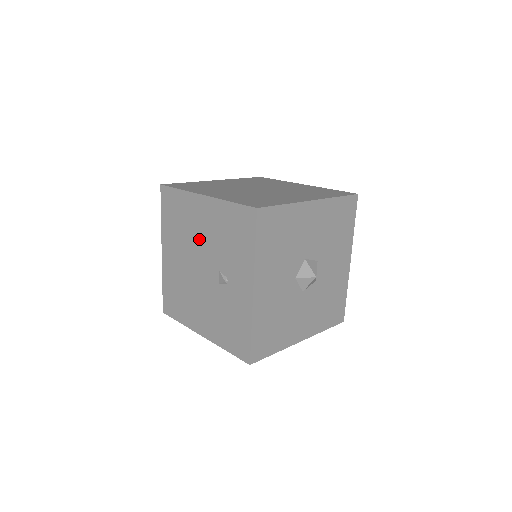
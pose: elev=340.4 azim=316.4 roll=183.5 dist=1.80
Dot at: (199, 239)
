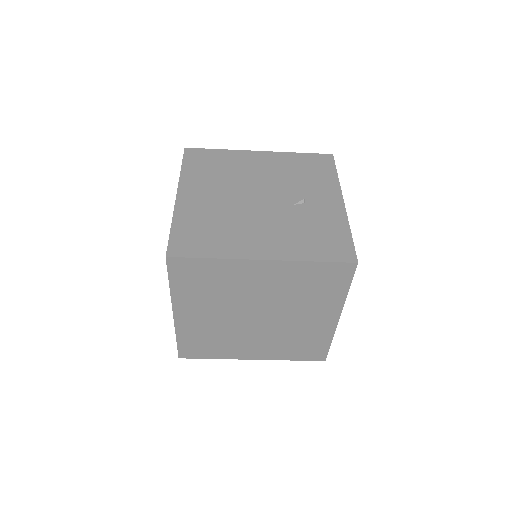
Dot at: (255, 177)
